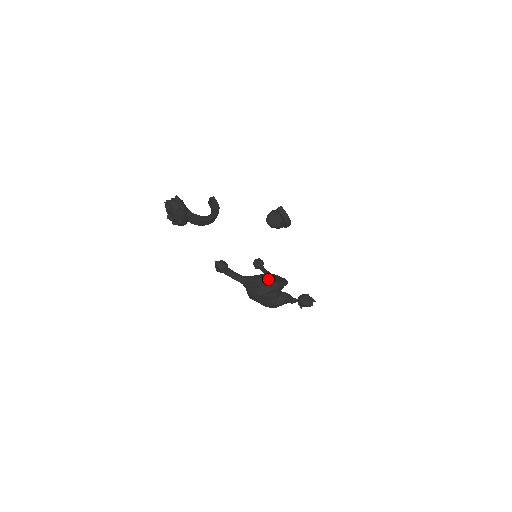
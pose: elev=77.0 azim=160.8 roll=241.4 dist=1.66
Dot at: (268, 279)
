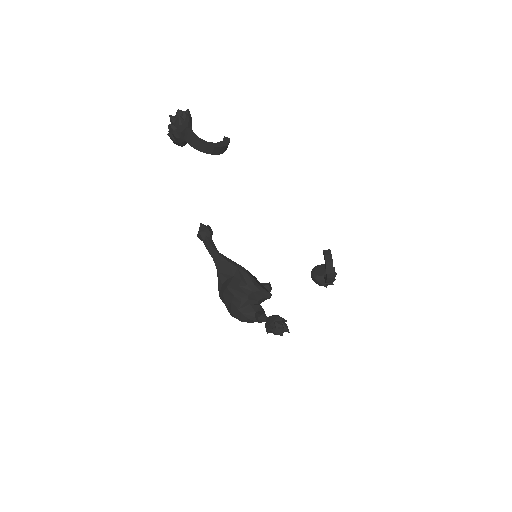
Dot at: (246, 271)
